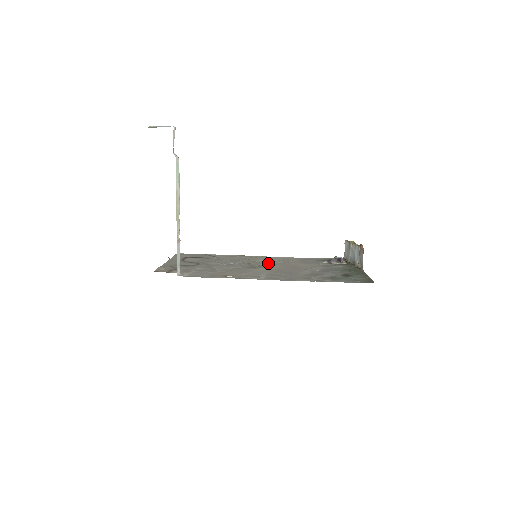
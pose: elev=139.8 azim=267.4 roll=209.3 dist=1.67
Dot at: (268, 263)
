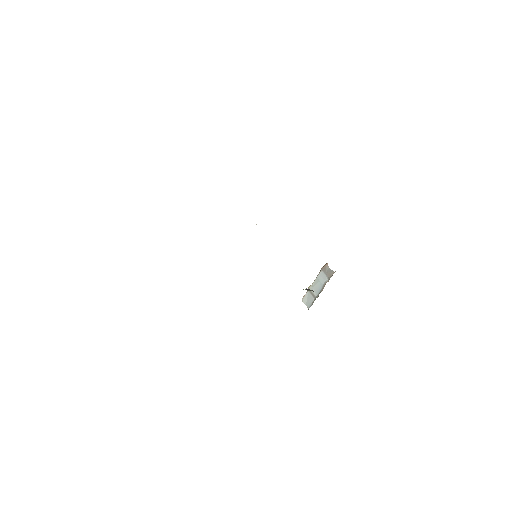
Dot at: occluded
